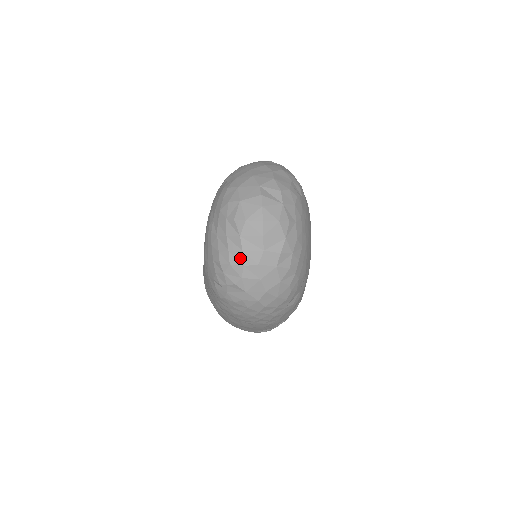
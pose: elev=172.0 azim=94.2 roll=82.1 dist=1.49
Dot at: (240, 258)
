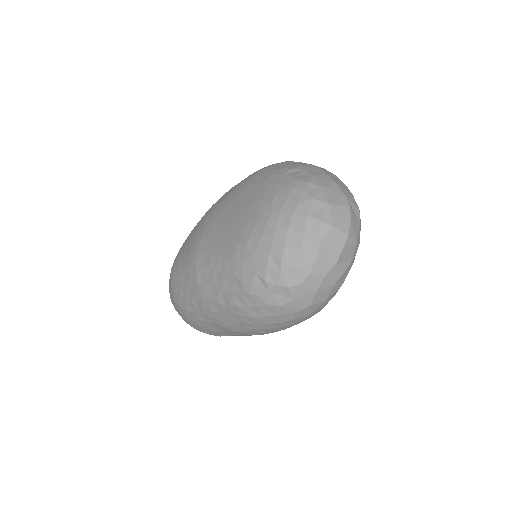
Dot at: (310, 263)
